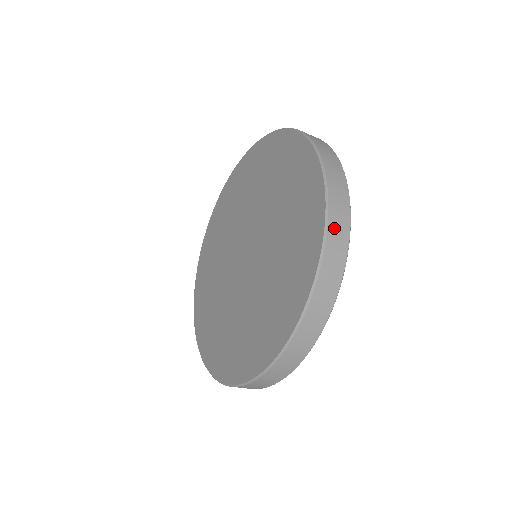
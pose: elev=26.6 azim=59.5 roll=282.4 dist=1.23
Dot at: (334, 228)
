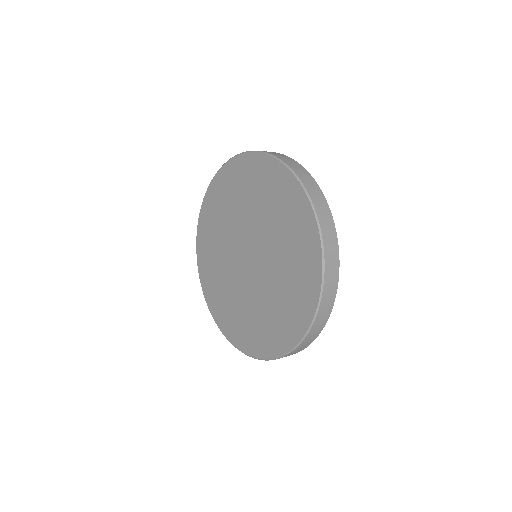
Dot at: (327, 238)
